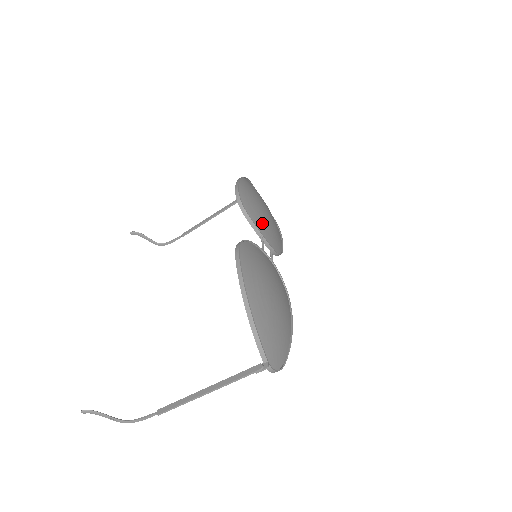
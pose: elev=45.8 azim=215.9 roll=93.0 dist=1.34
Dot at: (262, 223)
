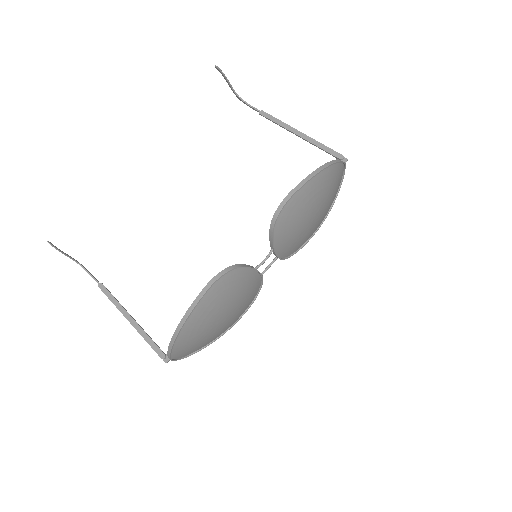
Dot at: (288, 236)
